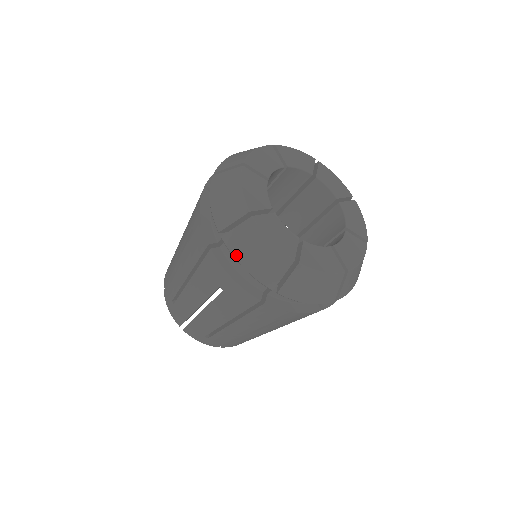
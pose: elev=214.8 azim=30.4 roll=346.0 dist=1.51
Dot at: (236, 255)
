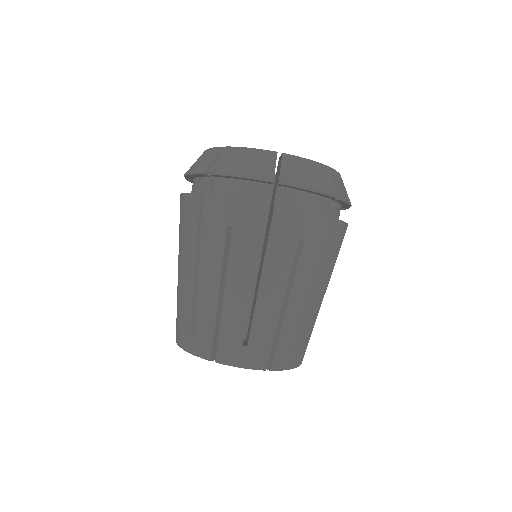
Dot at: (226, 171)
